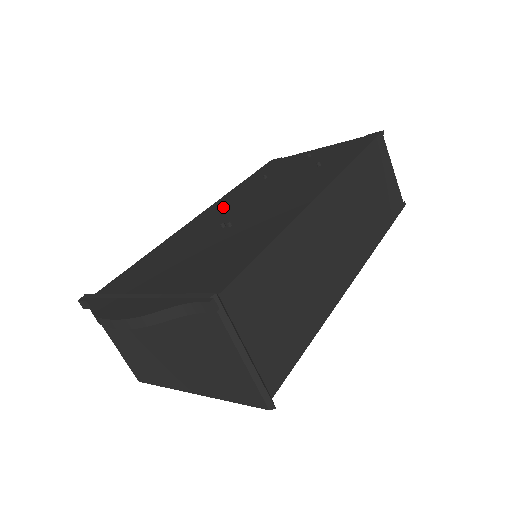
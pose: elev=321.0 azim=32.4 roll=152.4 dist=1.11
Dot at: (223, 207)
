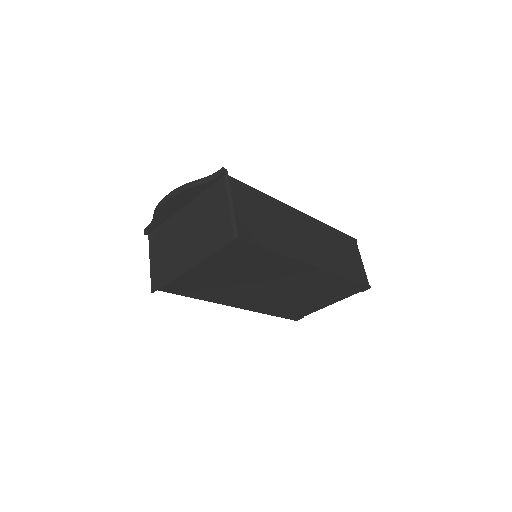
Dot at: occluded
